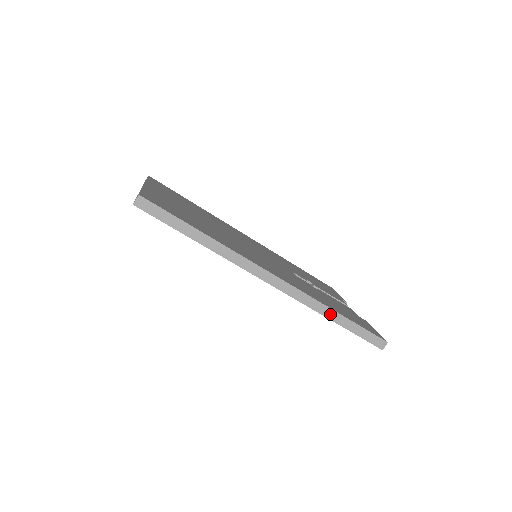
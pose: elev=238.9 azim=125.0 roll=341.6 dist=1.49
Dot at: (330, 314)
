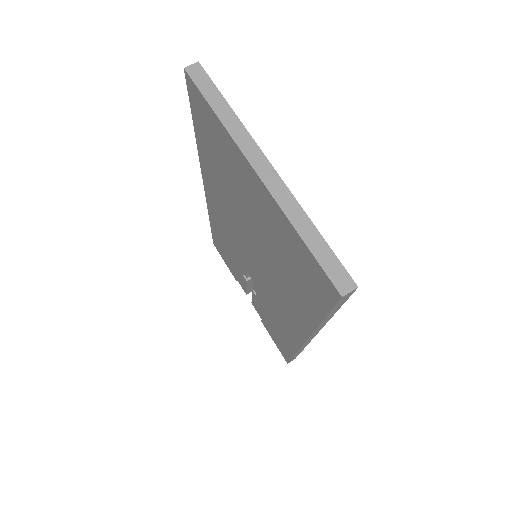
Dot at: occluded
